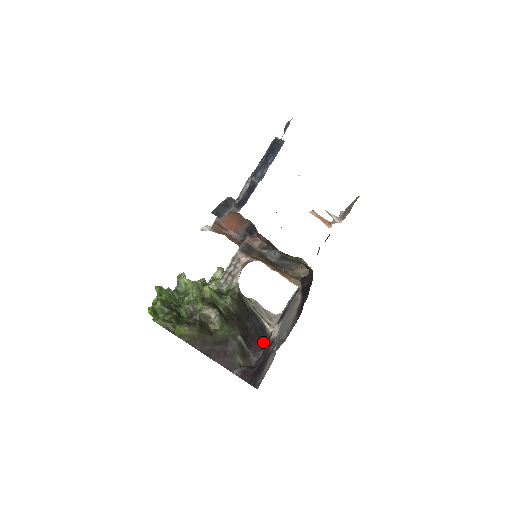
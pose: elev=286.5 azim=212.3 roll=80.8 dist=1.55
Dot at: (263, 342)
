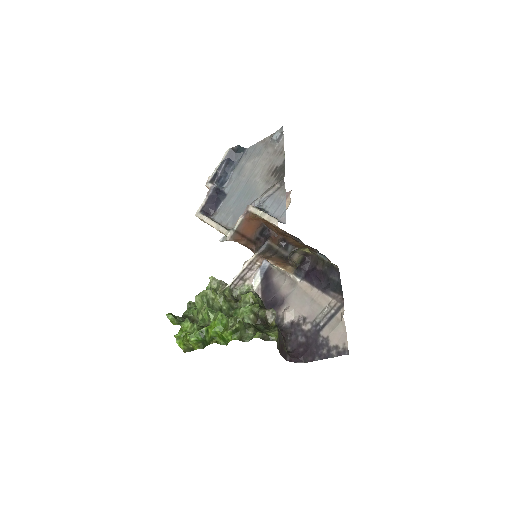
Dot at: (280, 329)
